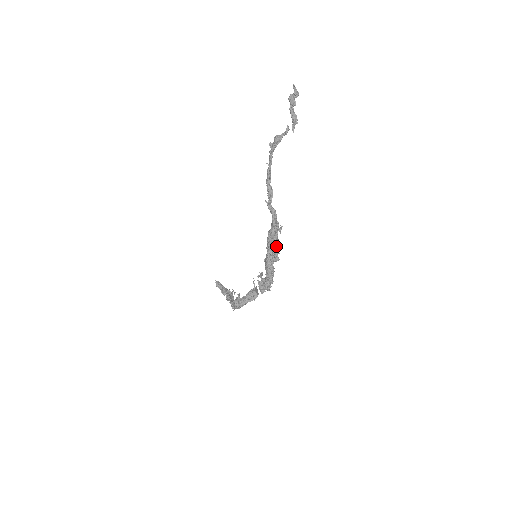
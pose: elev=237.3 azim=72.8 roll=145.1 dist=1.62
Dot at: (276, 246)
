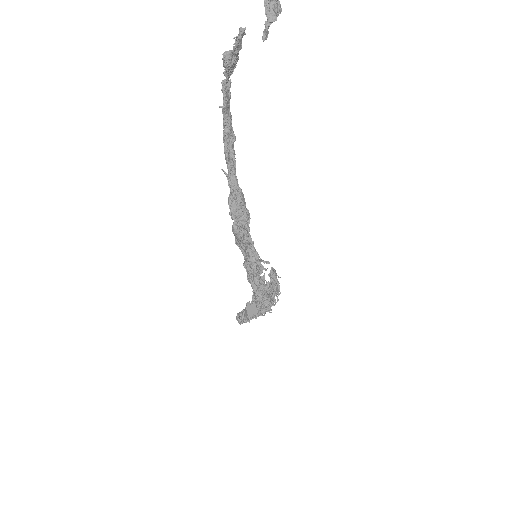
Dot at: (252, 252)
